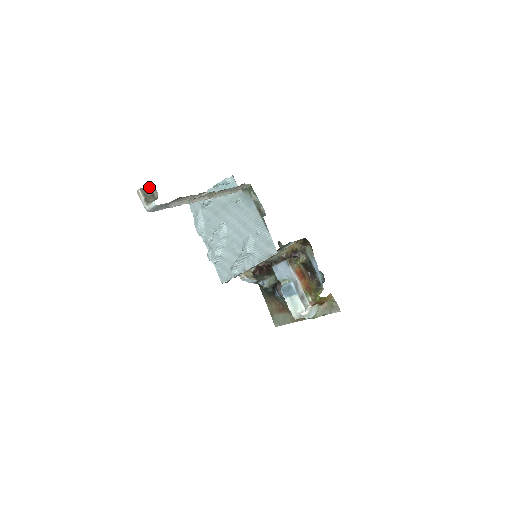
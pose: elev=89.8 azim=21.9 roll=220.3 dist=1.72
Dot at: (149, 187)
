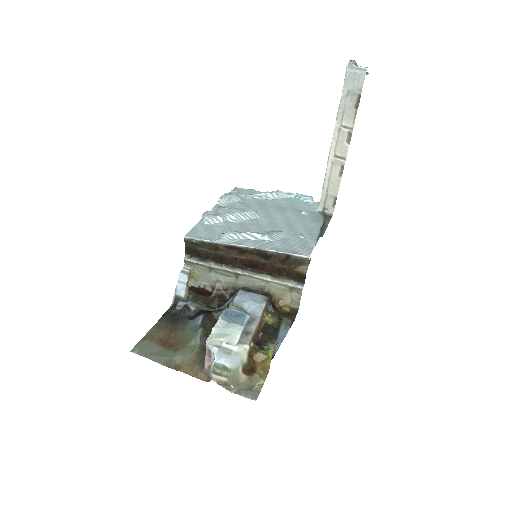
Dot at: occluded
